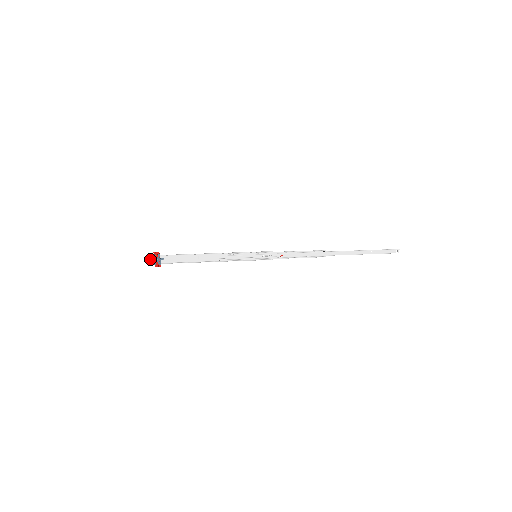
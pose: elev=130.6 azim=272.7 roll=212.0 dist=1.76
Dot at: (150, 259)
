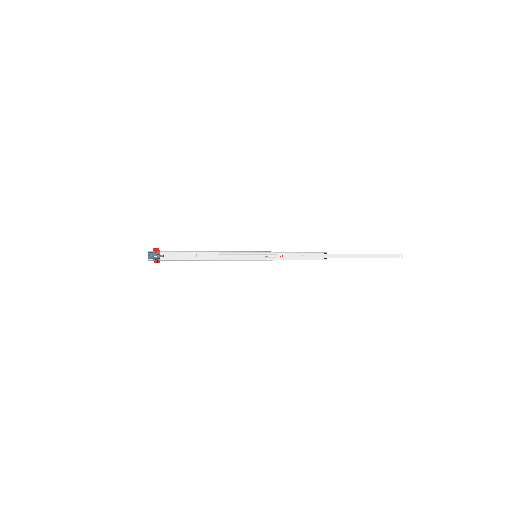
Dot at: (150, 255)
